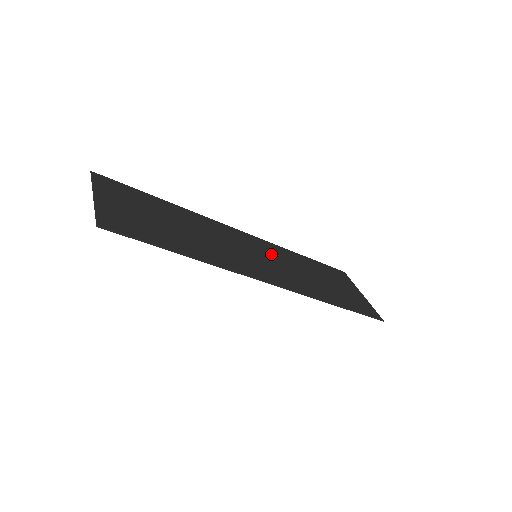
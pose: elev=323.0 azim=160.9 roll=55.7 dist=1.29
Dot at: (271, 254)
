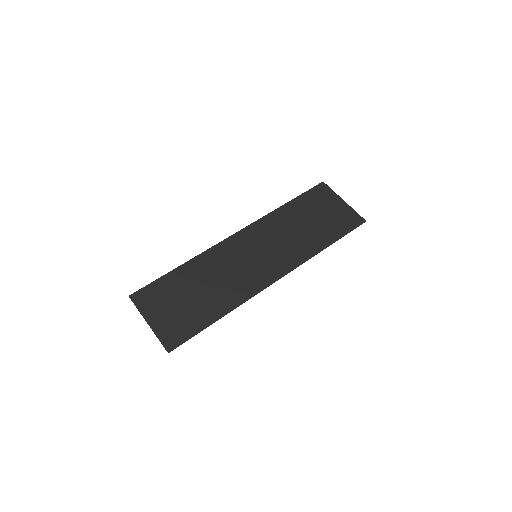
Dot at: (264, 238)
